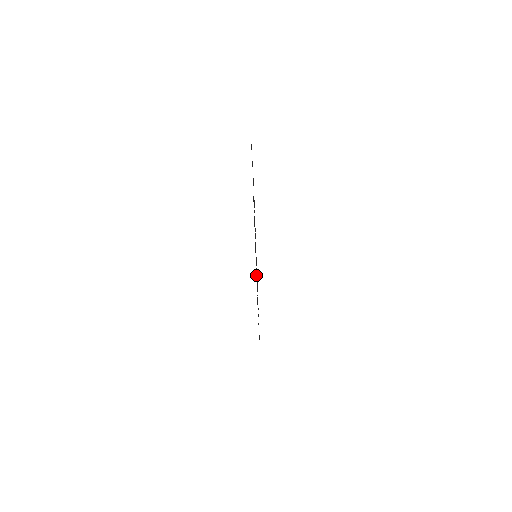
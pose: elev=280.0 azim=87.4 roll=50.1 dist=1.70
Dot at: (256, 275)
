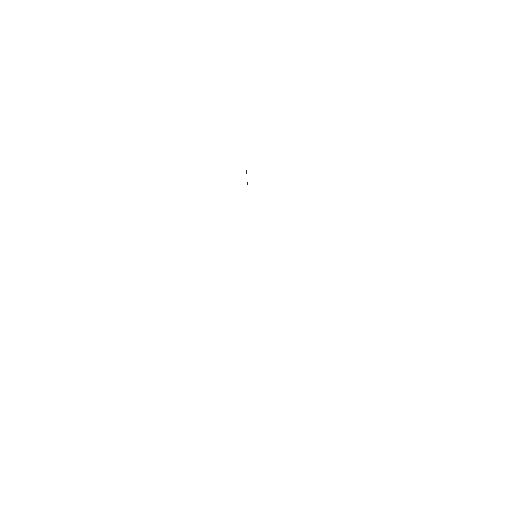
Dot at: occluded
